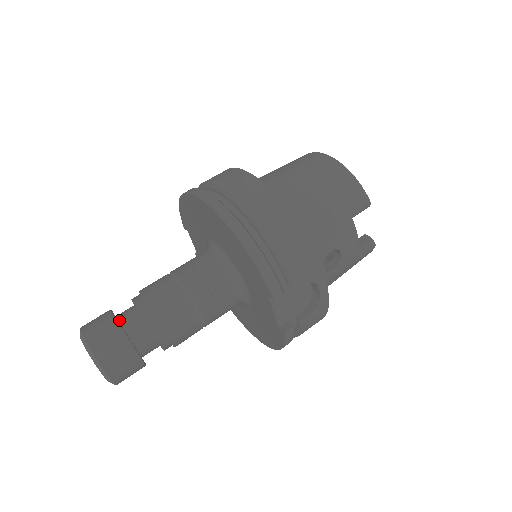
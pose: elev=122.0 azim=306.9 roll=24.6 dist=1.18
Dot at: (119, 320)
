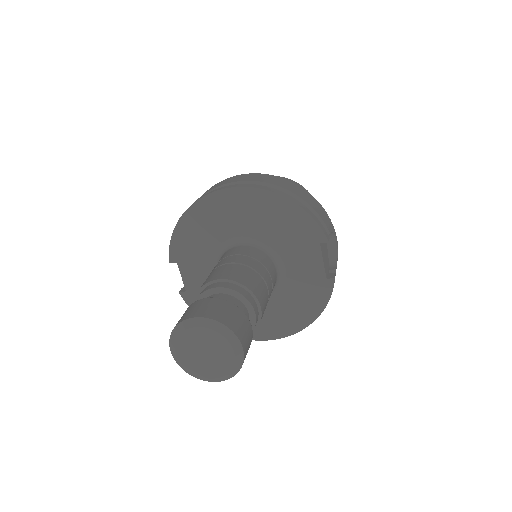
Dot at: occluded
